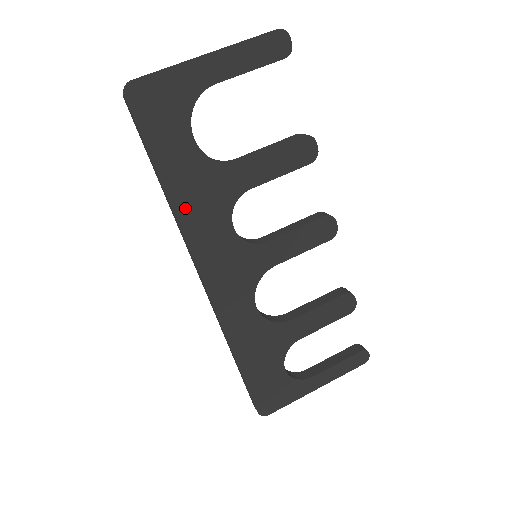
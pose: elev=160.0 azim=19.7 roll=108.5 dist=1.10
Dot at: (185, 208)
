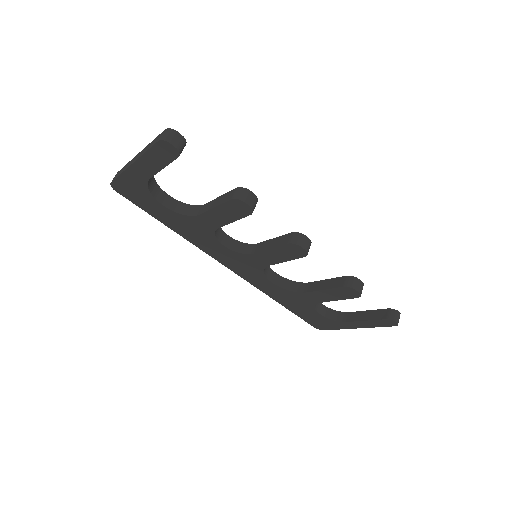
Dot at: (188, 236)
